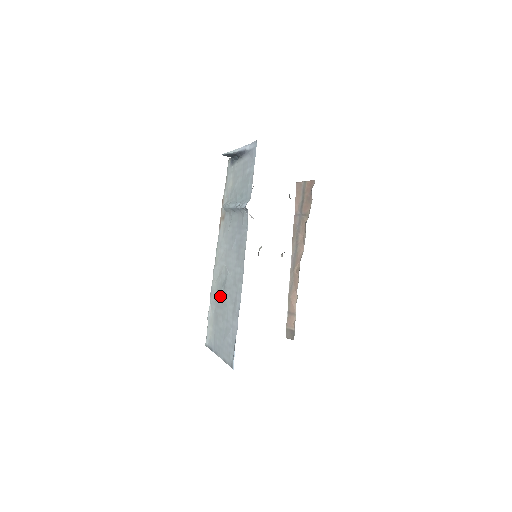
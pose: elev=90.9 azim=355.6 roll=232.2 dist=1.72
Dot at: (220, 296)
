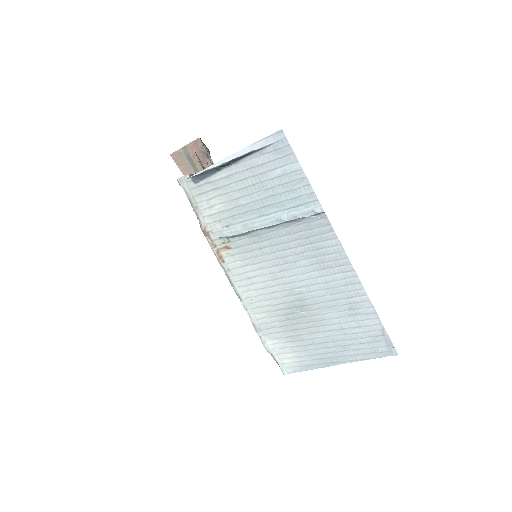
Dot at: (295, 319)
